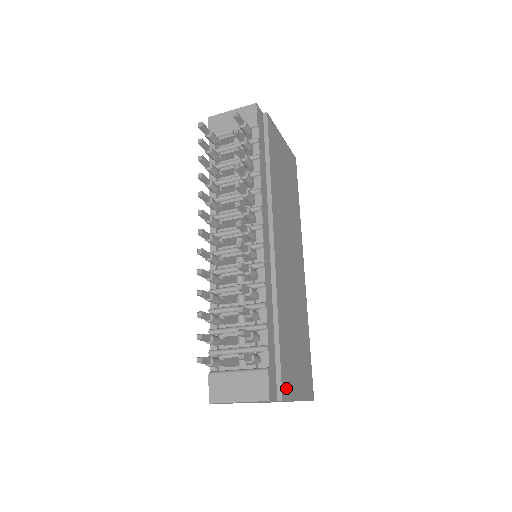
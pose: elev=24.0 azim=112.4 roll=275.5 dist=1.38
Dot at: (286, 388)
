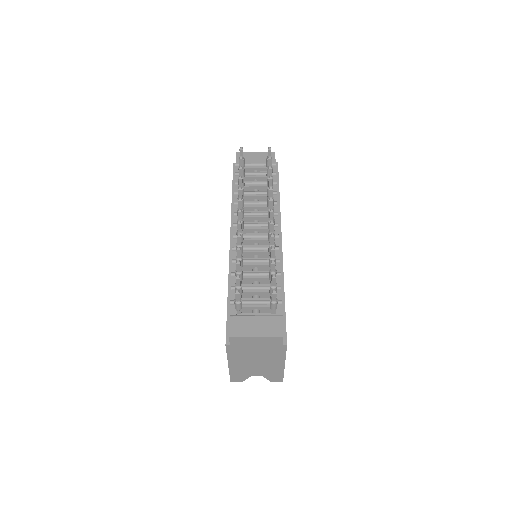
Dot at: occluded
